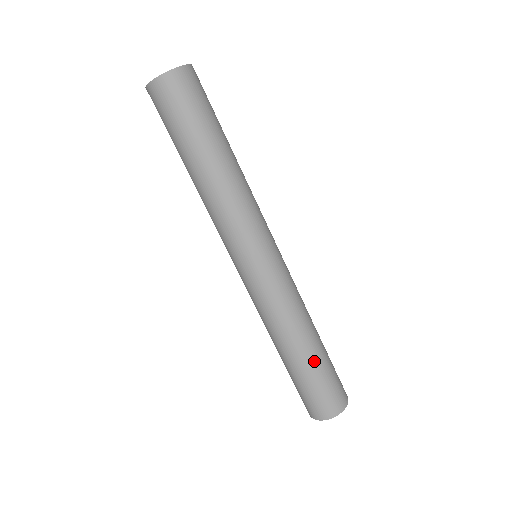
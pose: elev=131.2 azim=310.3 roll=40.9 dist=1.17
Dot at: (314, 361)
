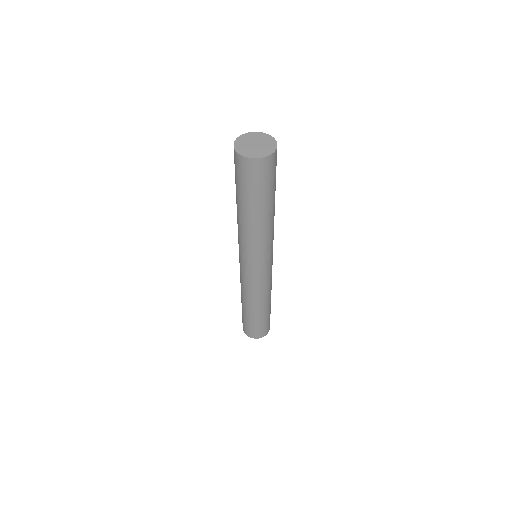
Dot at: (252, 316)
